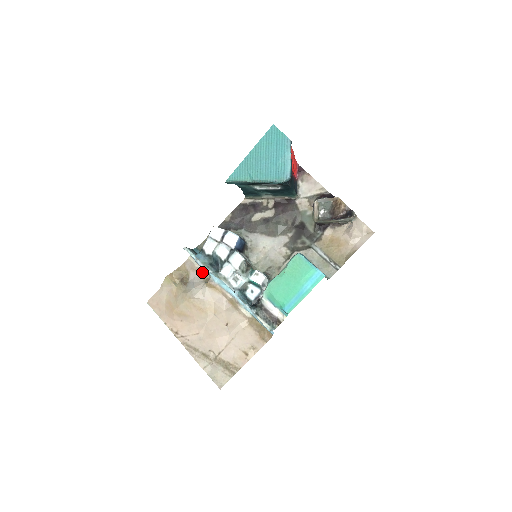
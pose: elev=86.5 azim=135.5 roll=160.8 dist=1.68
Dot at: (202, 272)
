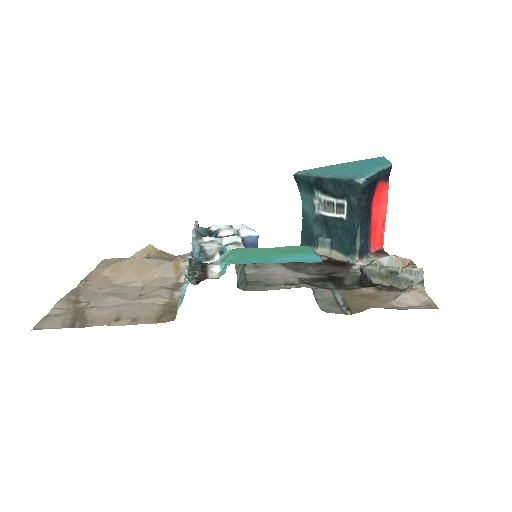
Dot at: occluded
